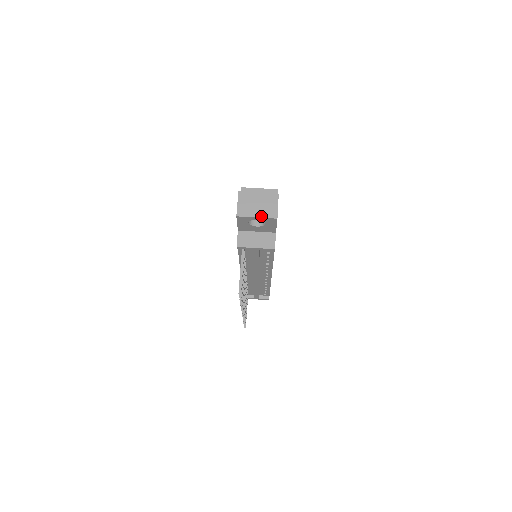
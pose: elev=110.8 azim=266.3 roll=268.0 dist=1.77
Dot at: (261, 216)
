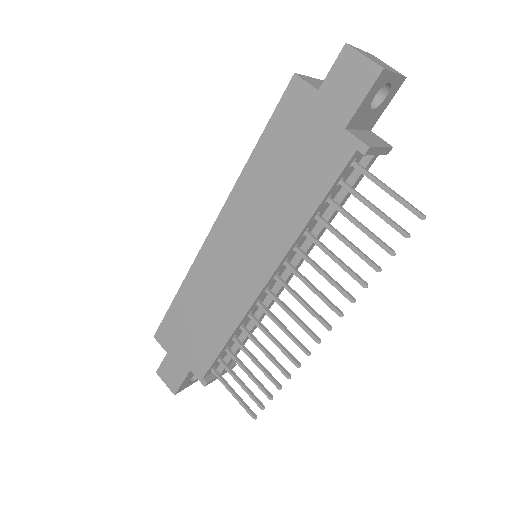
Dot at: (396, 72)
